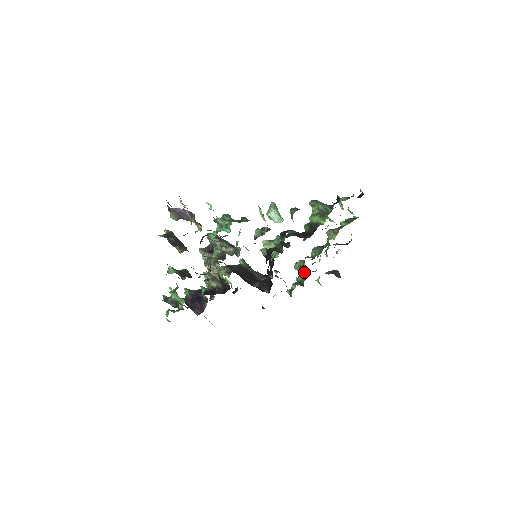
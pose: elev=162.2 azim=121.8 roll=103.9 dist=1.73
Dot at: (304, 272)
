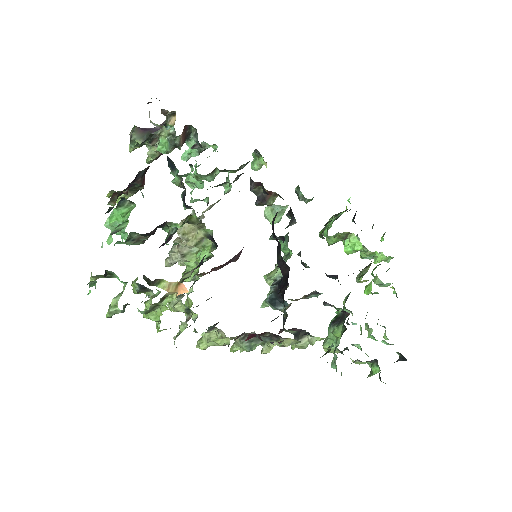
Dot at: (340, 320)
